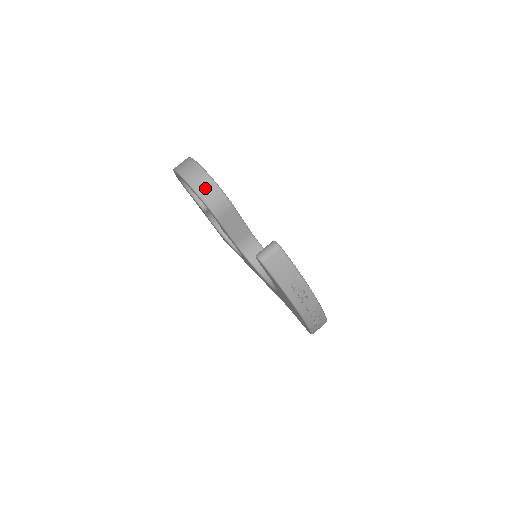
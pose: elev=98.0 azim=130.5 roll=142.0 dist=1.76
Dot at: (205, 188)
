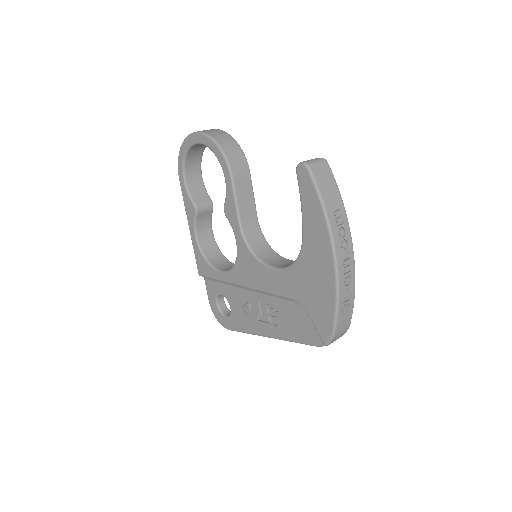
Dot at: (225, 141)
